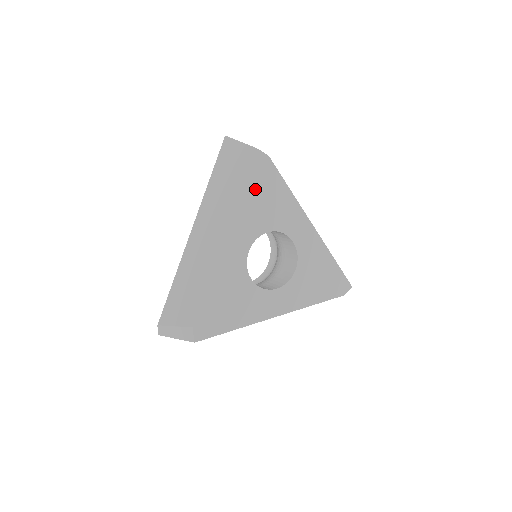
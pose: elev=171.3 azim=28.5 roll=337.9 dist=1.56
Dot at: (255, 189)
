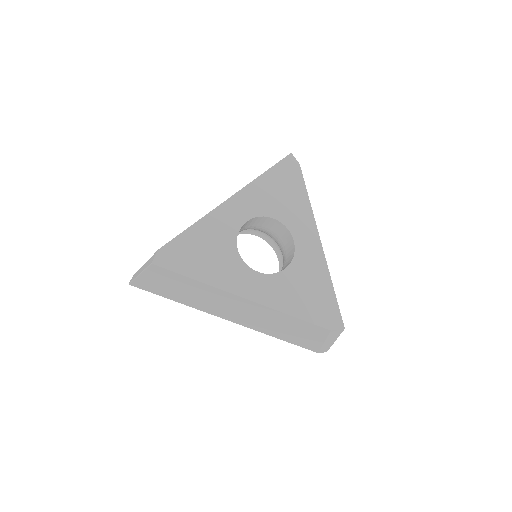
Dot at: (276, 179)
